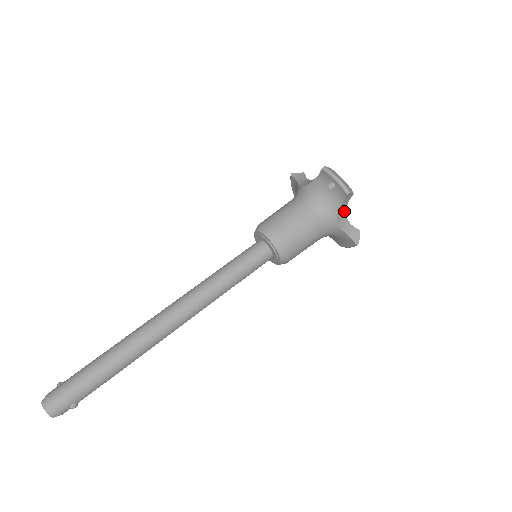
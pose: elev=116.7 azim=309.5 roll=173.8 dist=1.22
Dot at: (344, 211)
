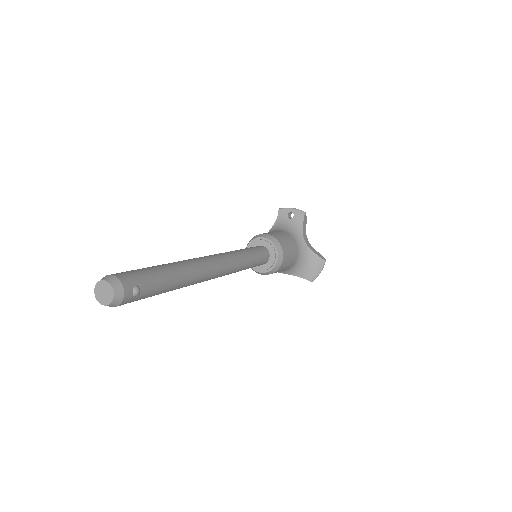
Dot at: (305, 235)
